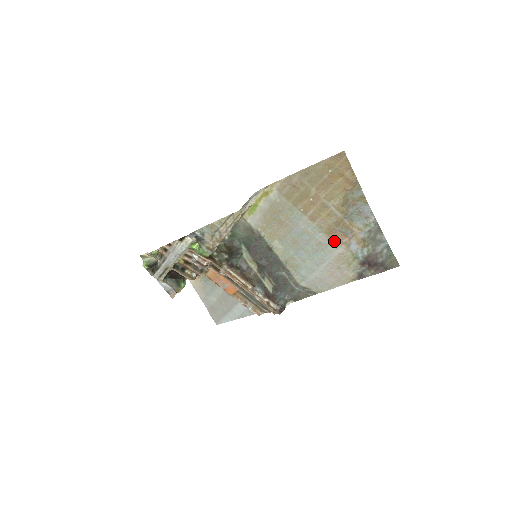
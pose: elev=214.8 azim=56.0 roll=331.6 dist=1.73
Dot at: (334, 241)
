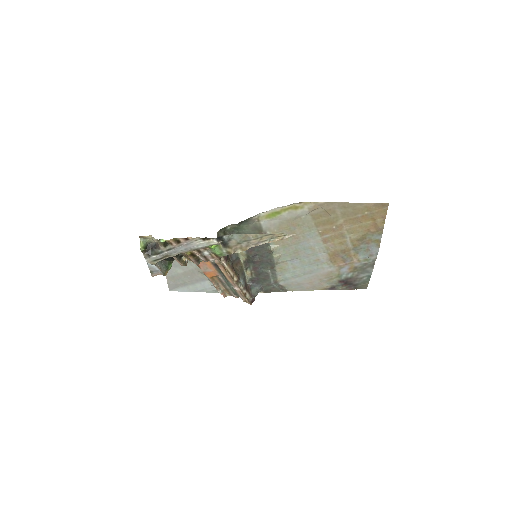
Dot at: (332, 262)
